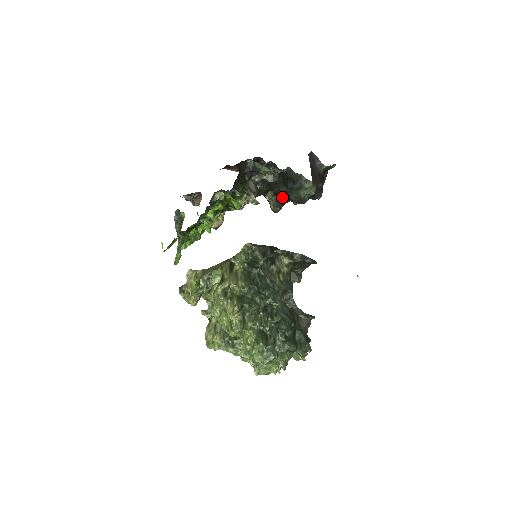
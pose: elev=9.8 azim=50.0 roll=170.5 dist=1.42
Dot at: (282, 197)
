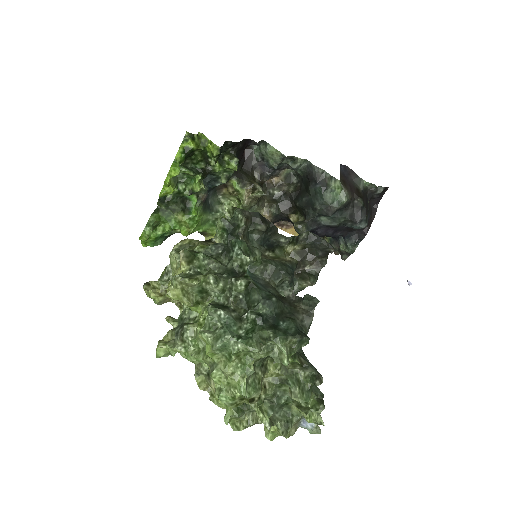
Dot at: (306, 210)
